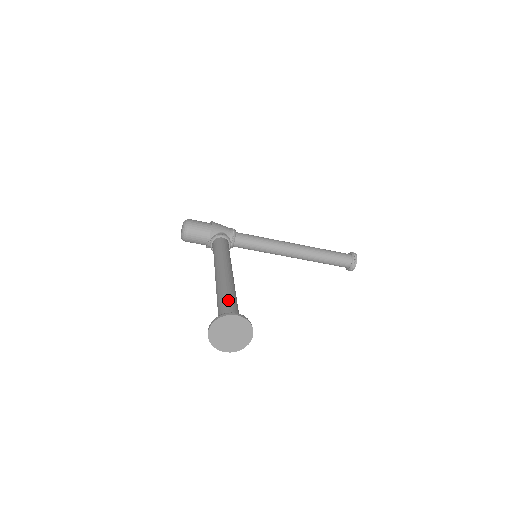
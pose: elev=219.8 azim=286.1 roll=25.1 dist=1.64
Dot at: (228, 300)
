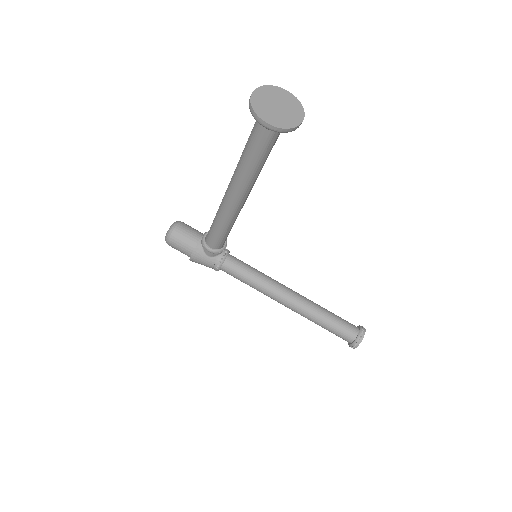
Dot at: occluded
